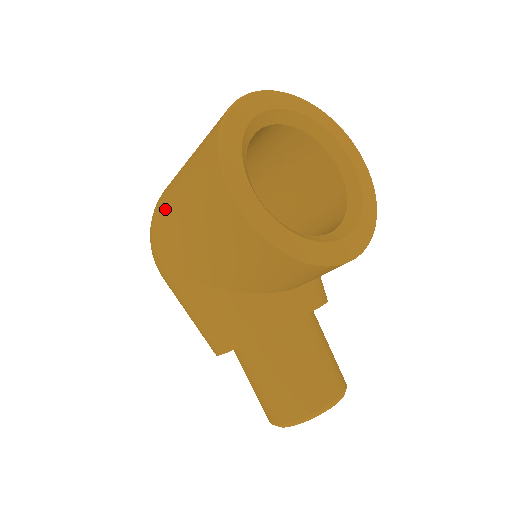
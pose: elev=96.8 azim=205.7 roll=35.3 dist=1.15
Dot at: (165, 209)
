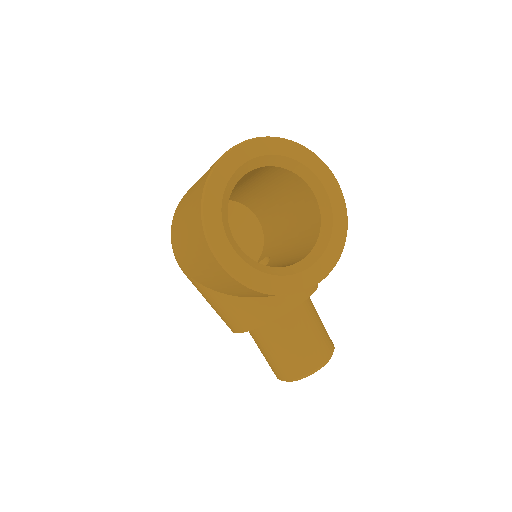
Dot at: (177, 233)
